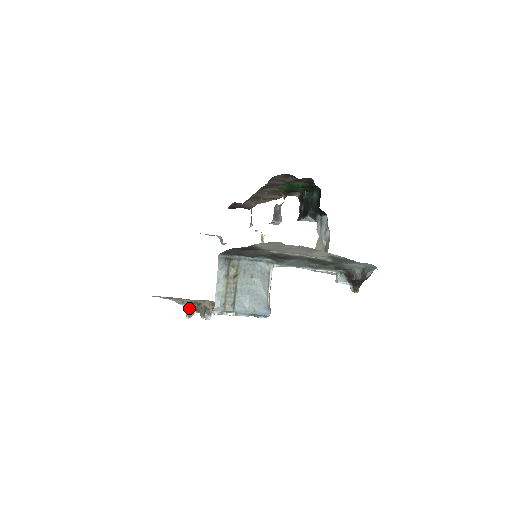
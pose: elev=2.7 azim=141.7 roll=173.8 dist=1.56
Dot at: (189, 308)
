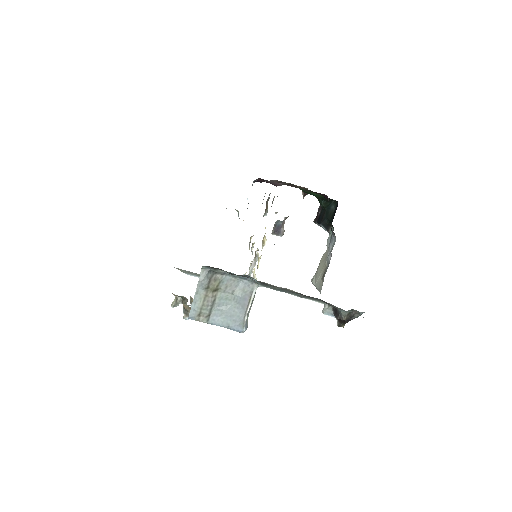
Dot at: (176, 297)
